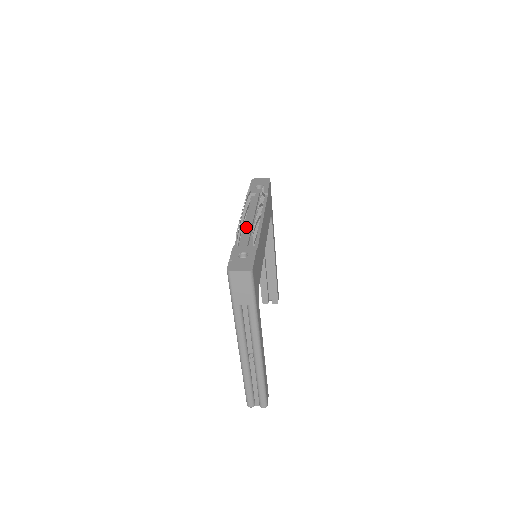
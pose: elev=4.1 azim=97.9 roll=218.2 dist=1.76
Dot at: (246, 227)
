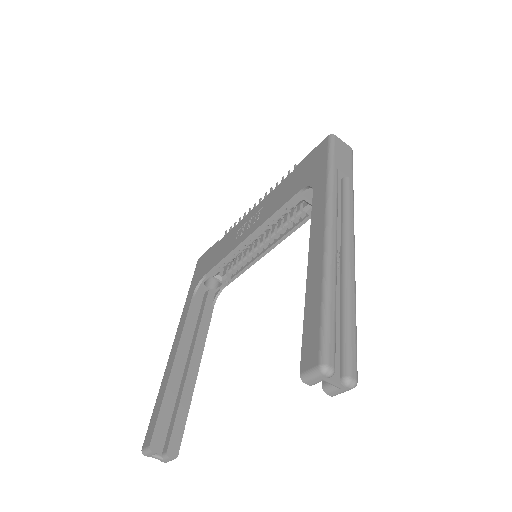
Dot at: occluded
